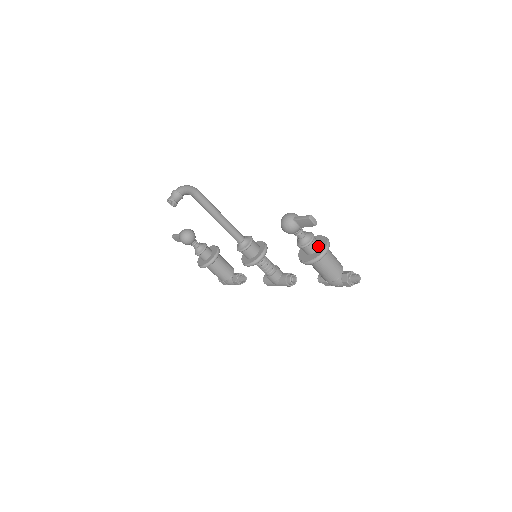
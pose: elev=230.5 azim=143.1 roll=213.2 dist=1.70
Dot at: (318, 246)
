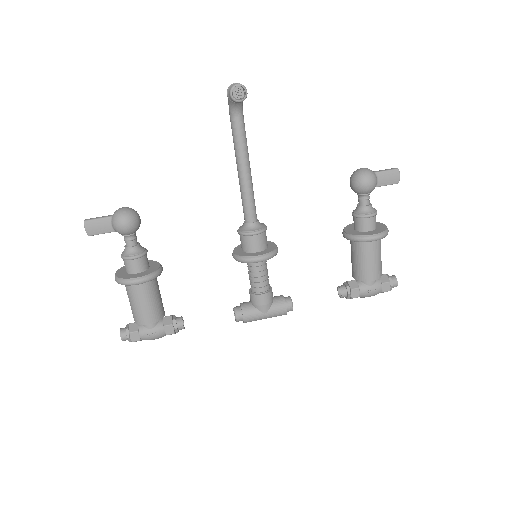
Dot at: occluded
